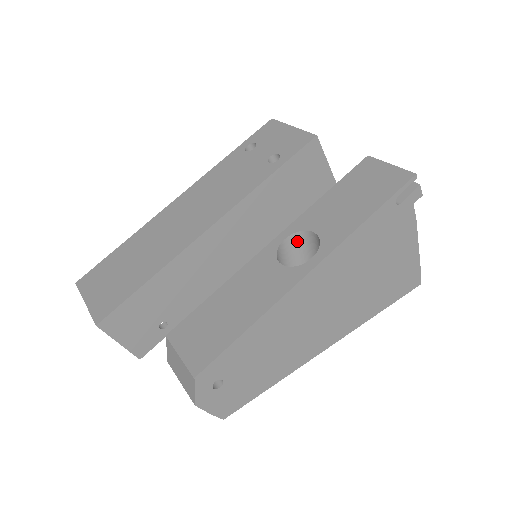
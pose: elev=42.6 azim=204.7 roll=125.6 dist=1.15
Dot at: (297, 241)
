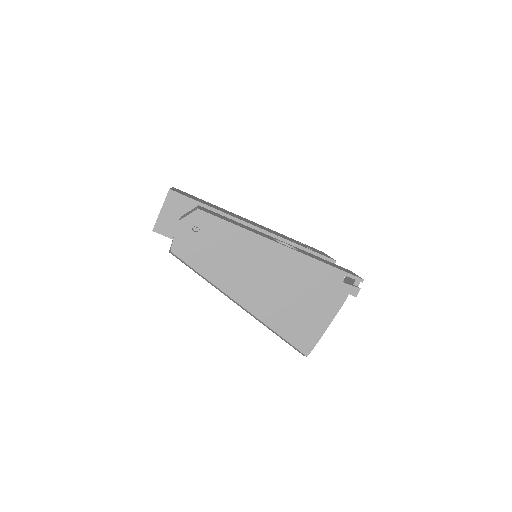
Dot at: occluded
